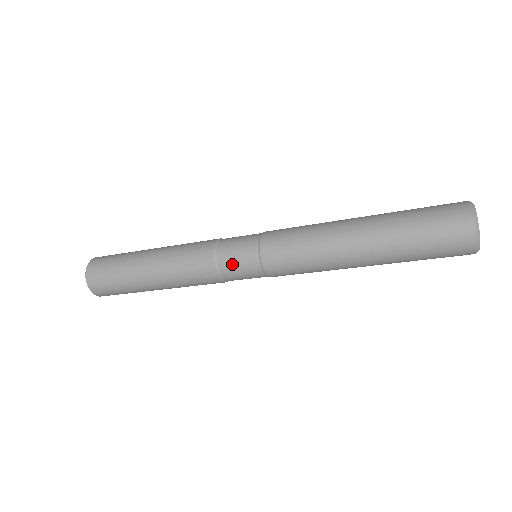
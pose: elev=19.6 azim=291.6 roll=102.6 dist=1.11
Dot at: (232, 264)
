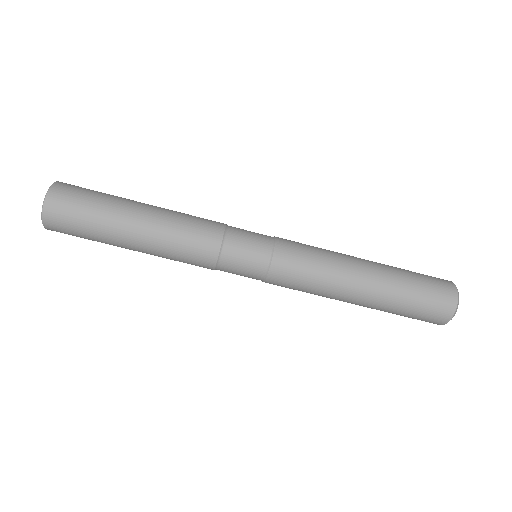
Dot at: (239, 253)
